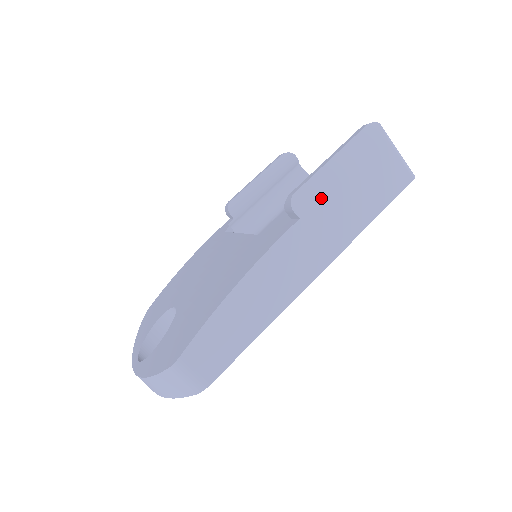
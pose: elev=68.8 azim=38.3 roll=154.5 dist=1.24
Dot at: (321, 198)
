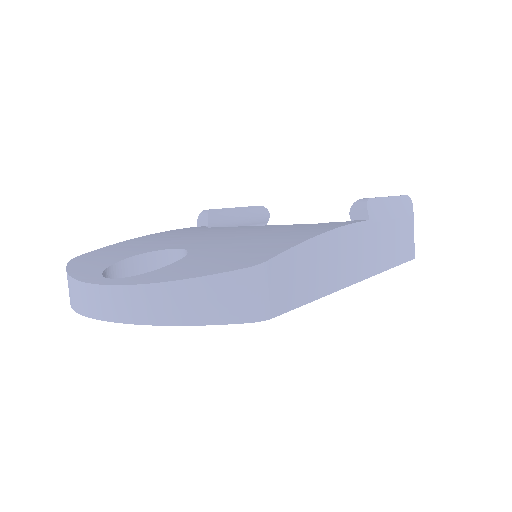
Dot at: (381, 218)
